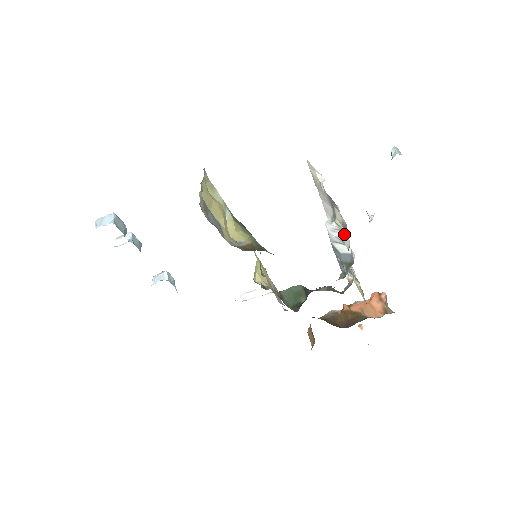
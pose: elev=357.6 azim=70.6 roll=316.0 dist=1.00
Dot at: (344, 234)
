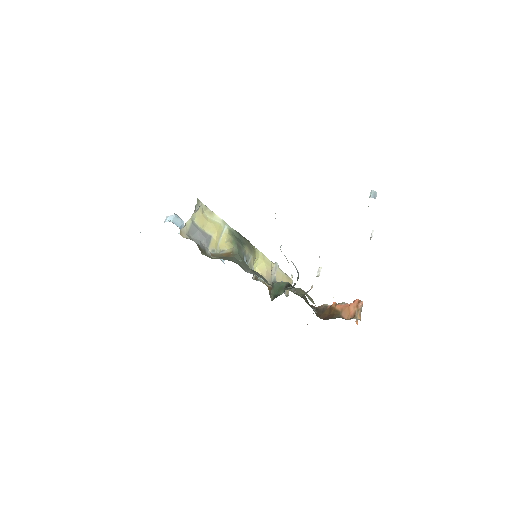
Dot at: occluded
